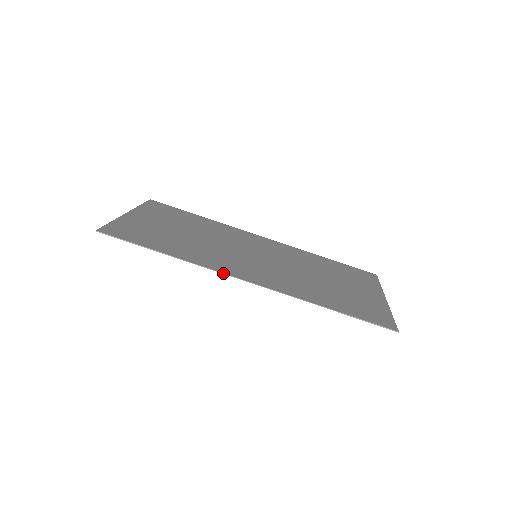
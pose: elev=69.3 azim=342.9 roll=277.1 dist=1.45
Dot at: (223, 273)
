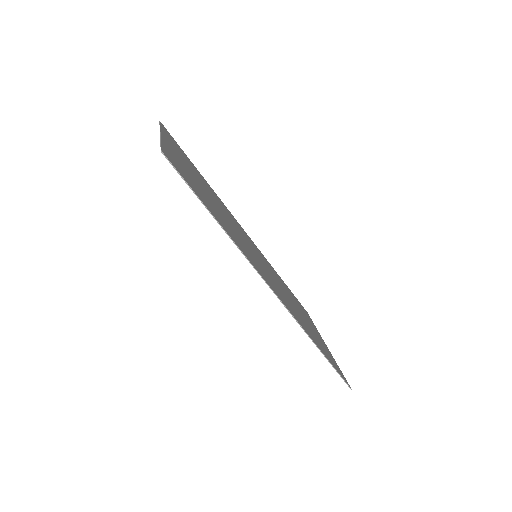
Dot at: (259, 273)
